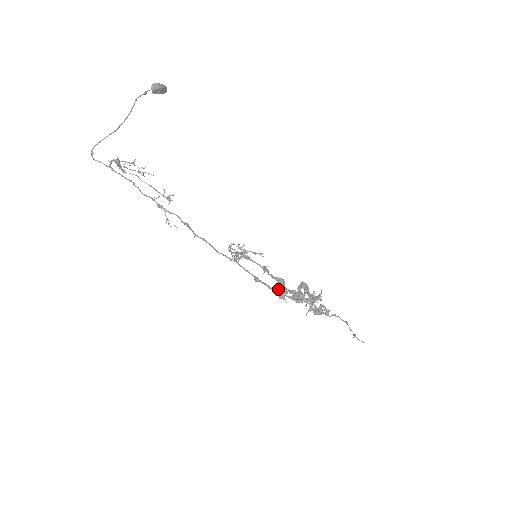
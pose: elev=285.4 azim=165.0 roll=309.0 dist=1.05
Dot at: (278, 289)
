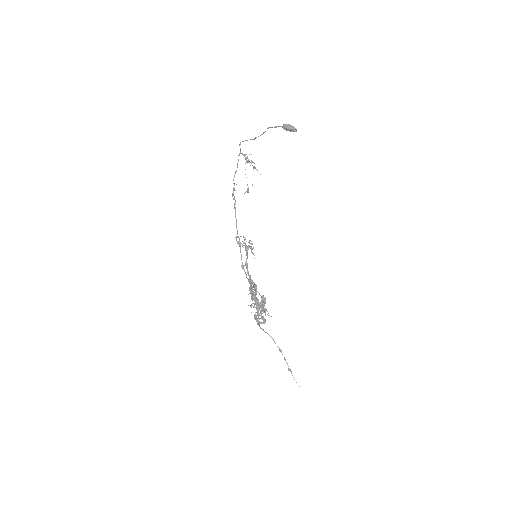
Dot at: (250, 283)
